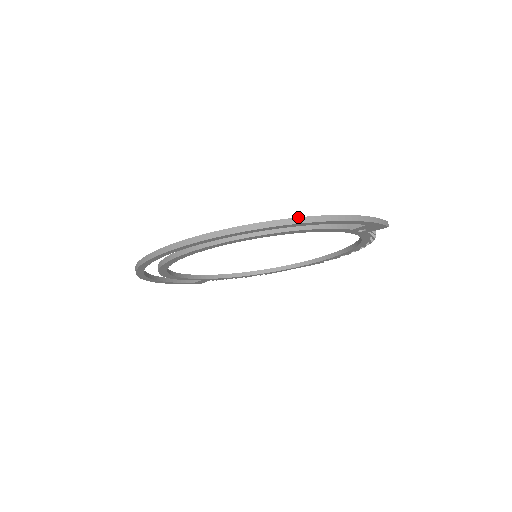
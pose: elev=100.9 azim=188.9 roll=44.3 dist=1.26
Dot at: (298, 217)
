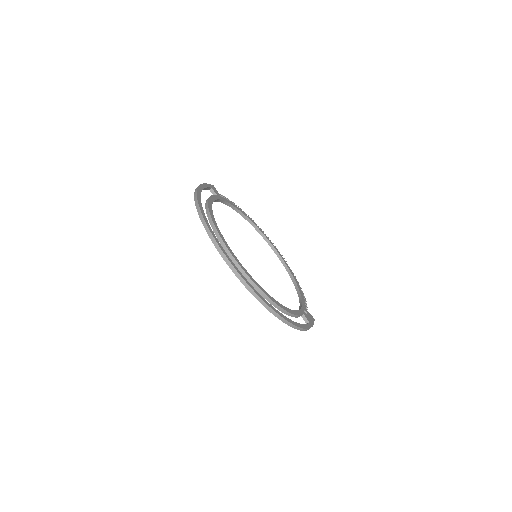
Dot at: (293, 324)
